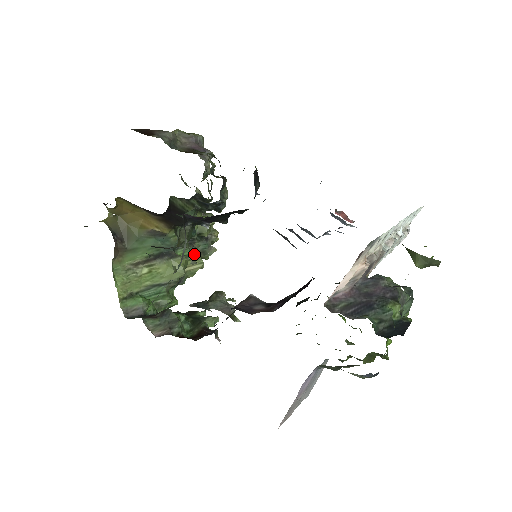
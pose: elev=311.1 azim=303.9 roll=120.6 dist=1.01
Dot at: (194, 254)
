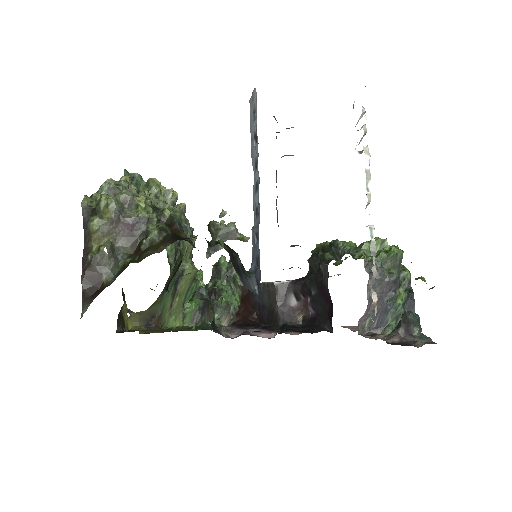
Dot at: (185, 243)
